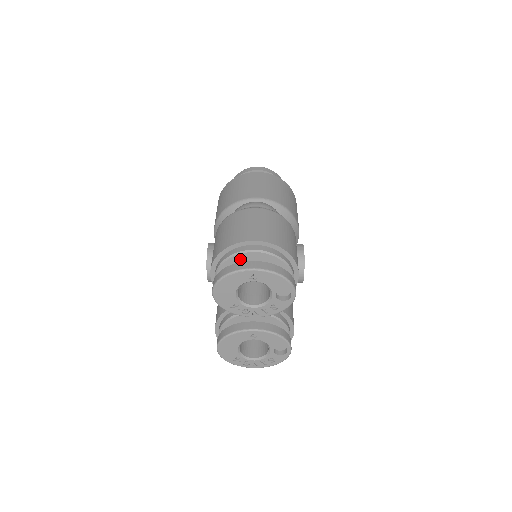
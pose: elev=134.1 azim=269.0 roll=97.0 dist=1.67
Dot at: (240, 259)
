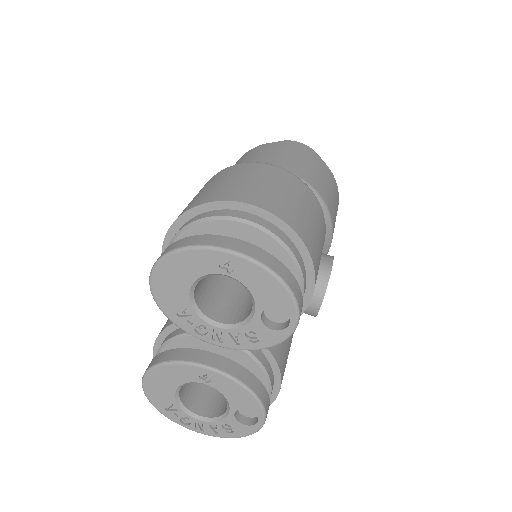
Dot at: (215, 230)
